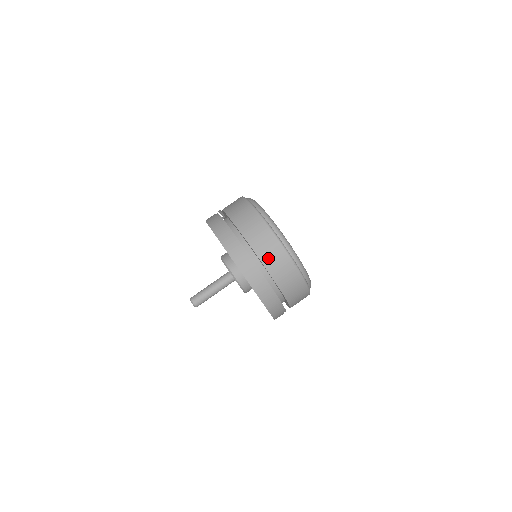
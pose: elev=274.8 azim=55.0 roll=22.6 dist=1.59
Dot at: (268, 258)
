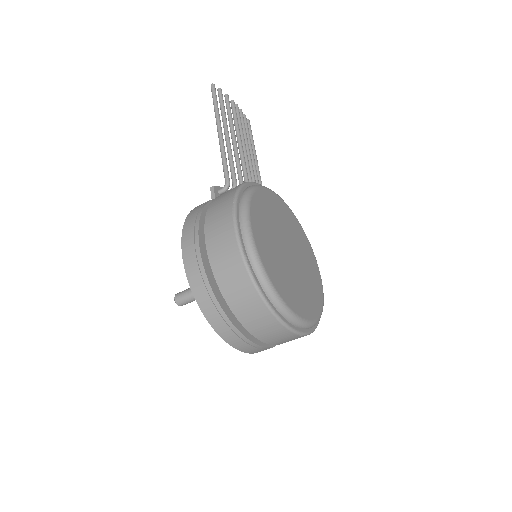
Dot at: (265, 335)
